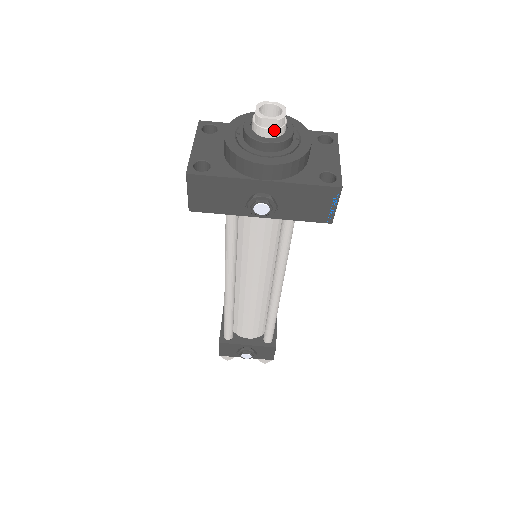
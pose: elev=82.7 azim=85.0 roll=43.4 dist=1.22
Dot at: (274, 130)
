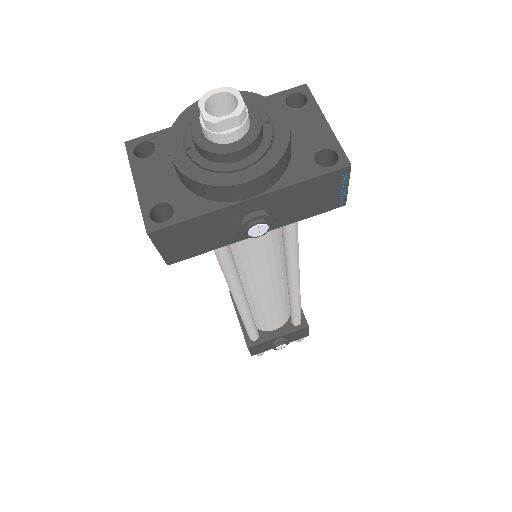
Dot at: (237, 130)
